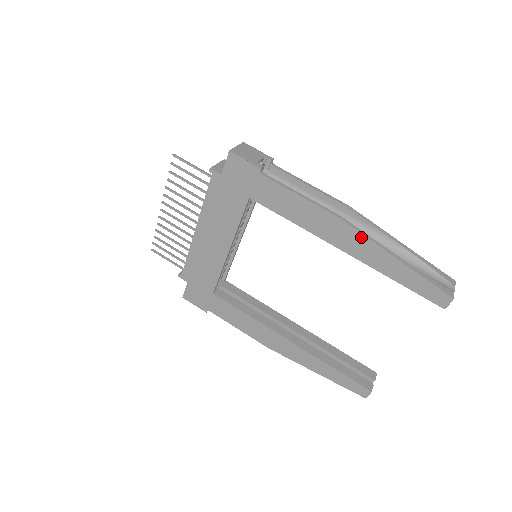
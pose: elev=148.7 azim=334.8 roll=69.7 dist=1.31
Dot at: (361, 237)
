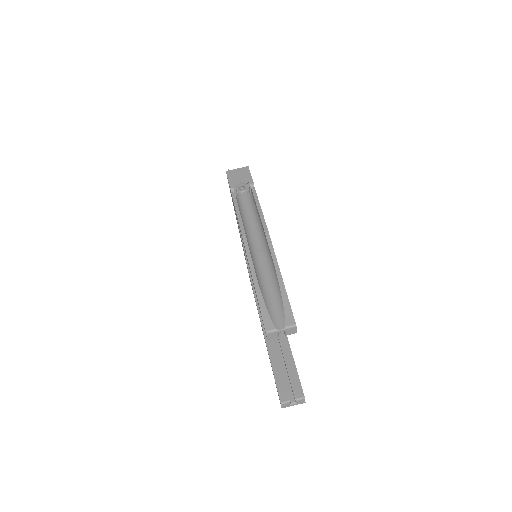
Dot at: (247, 256)
